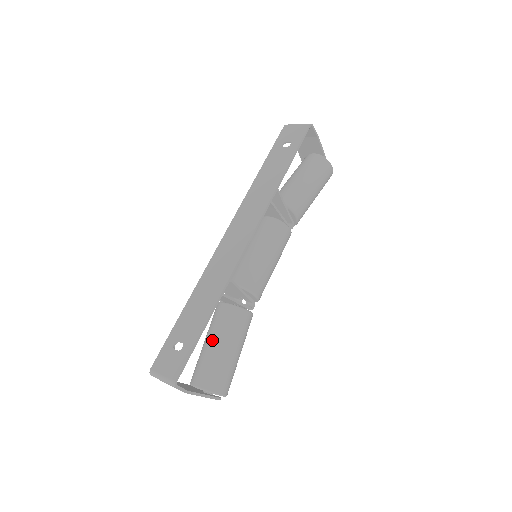
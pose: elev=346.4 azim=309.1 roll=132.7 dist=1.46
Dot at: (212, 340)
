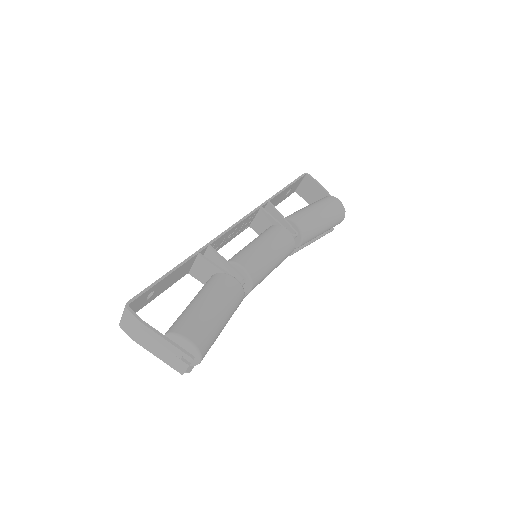
Dot at: occluded
